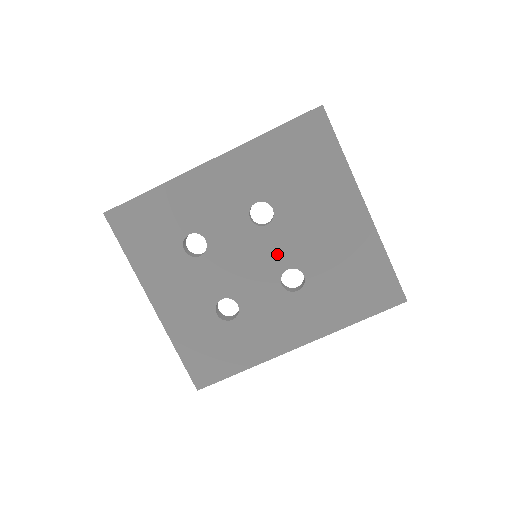
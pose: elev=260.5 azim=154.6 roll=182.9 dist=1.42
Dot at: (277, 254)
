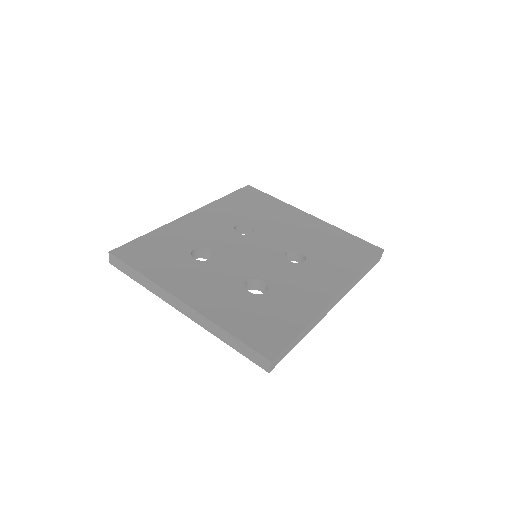
Dot at: (272, 246)
